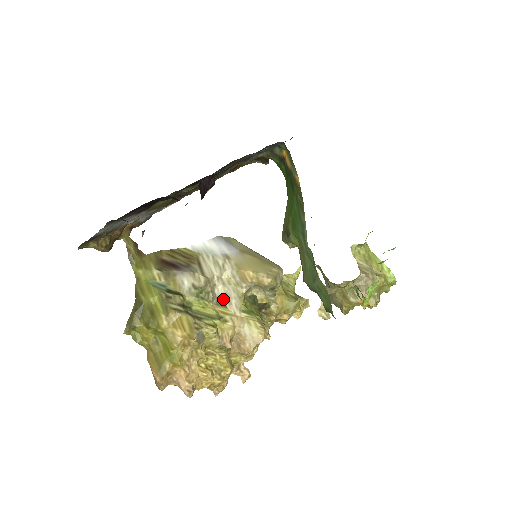
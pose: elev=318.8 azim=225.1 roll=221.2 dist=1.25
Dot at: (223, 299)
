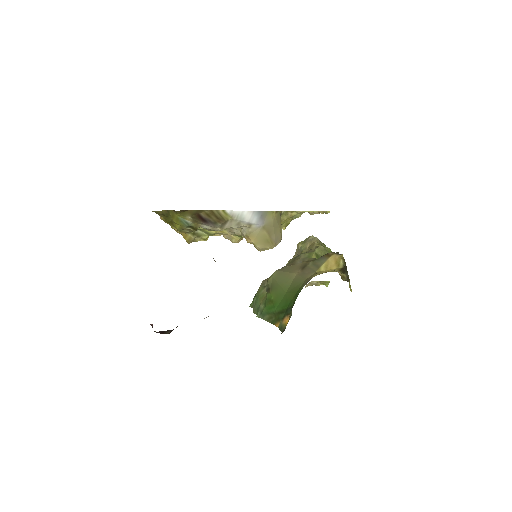
Dot at: occluded
